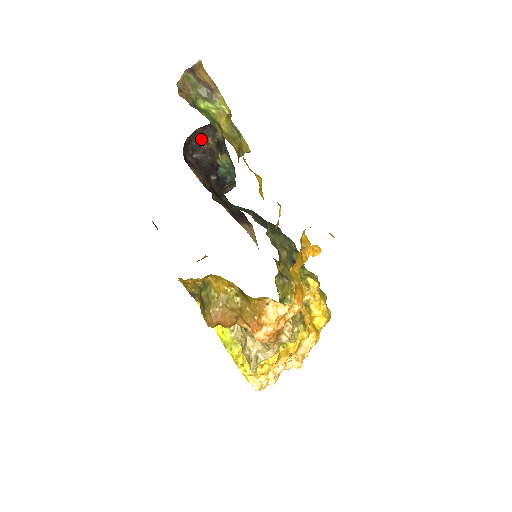
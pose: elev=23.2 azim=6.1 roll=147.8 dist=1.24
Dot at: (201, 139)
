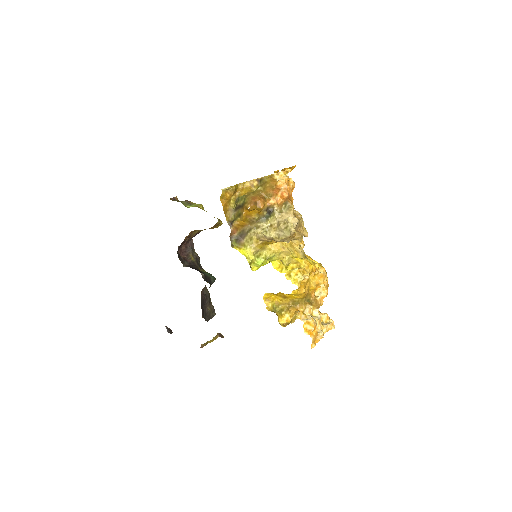
Dot at: (185, 257)
